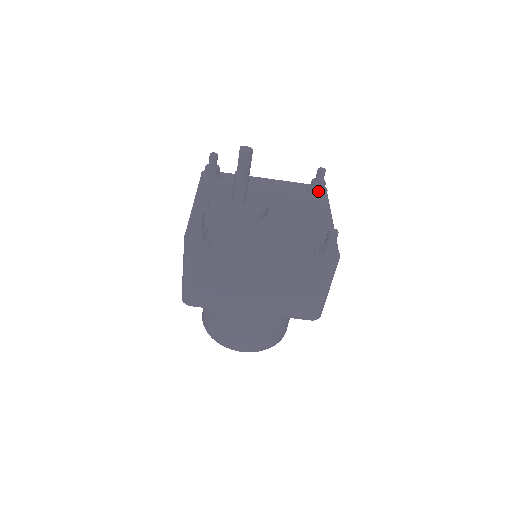
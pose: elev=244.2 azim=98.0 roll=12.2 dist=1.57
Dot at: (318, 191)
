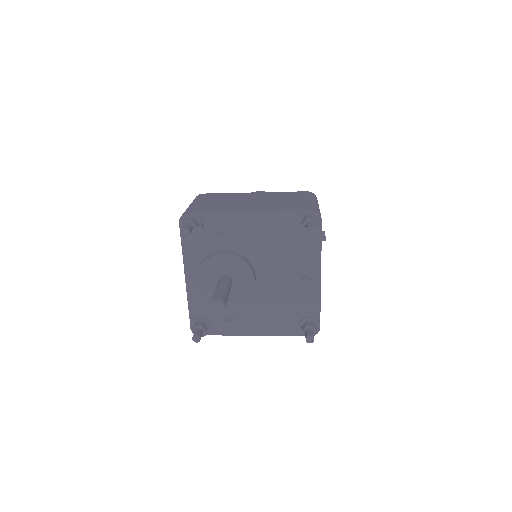
Dot at: occluded
